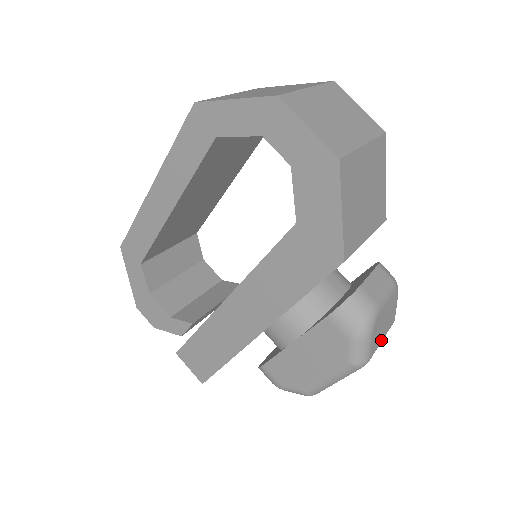
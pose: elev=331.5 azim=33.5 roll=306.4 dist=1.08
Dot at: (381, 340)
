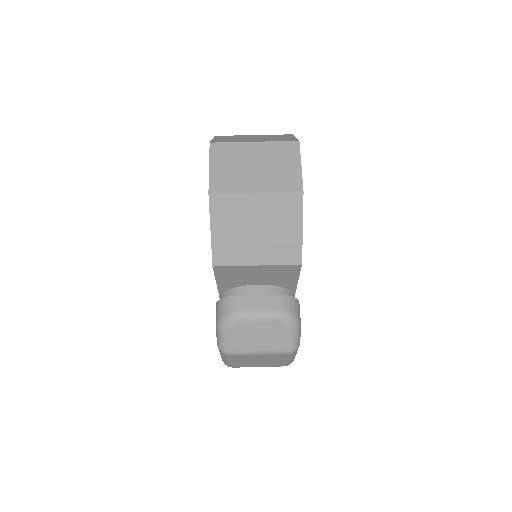
Dot at: (255, 350)
